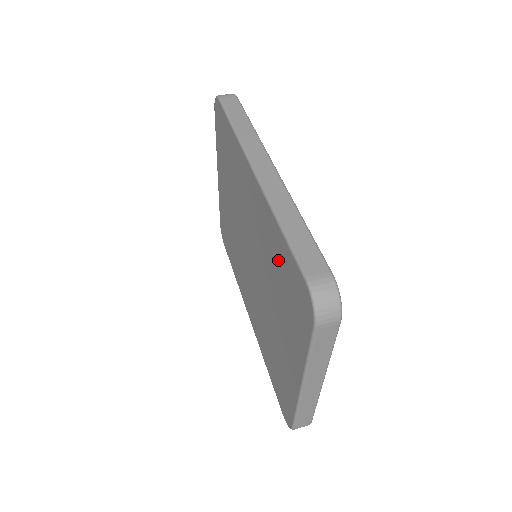
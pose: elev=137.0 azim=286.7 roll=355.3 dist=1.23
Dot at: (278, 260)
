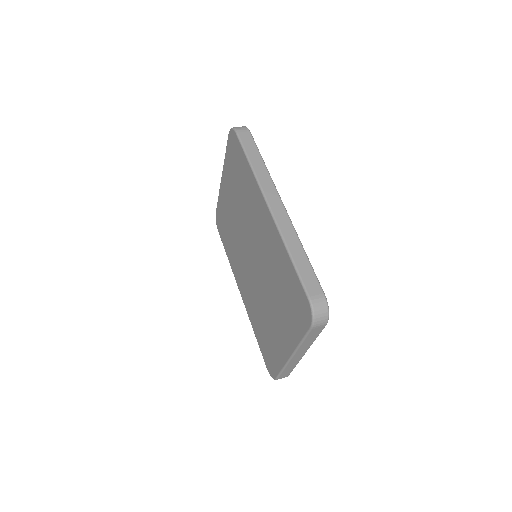
Dot at: (284, 275)
